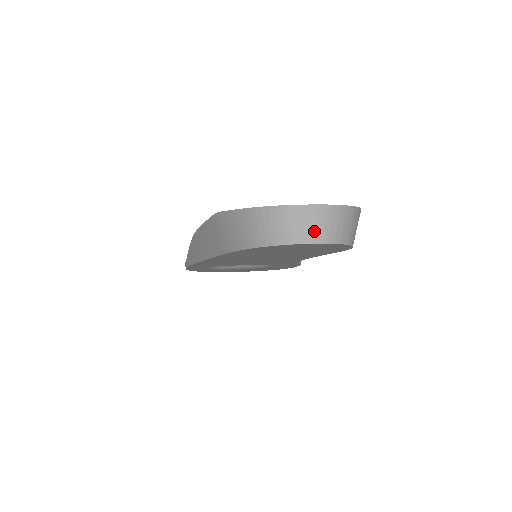
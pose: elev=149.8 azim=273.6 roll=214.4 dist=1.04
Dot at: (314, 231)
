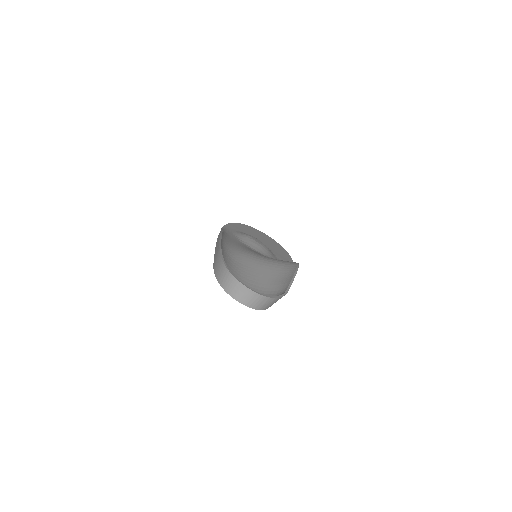
Dot at: (241, 297)
